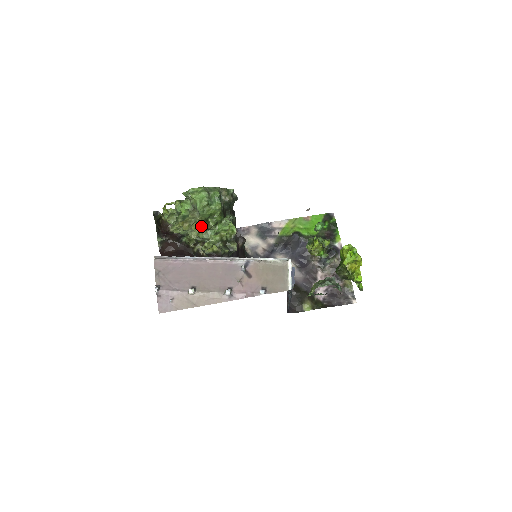
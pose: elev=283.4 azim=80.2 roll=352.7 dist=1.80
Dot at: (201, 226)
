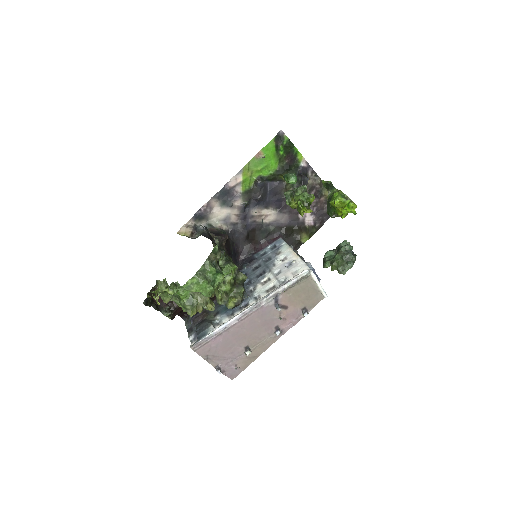
Dot at: occluded
